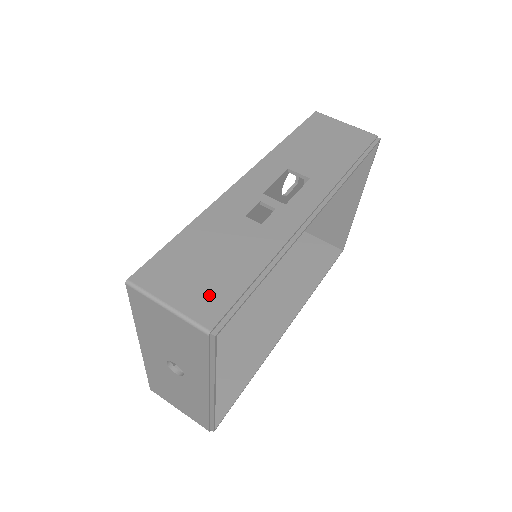
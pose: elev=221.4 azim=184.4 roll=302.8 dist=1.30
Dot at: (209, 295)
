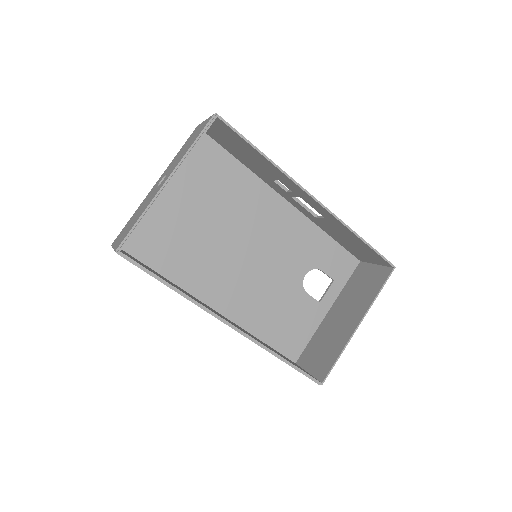
Dot at: occluded
